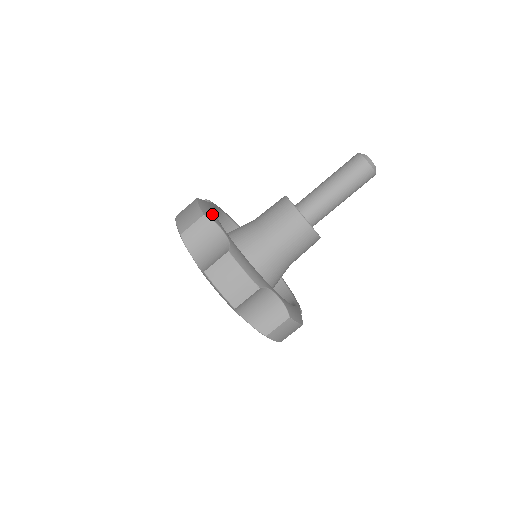
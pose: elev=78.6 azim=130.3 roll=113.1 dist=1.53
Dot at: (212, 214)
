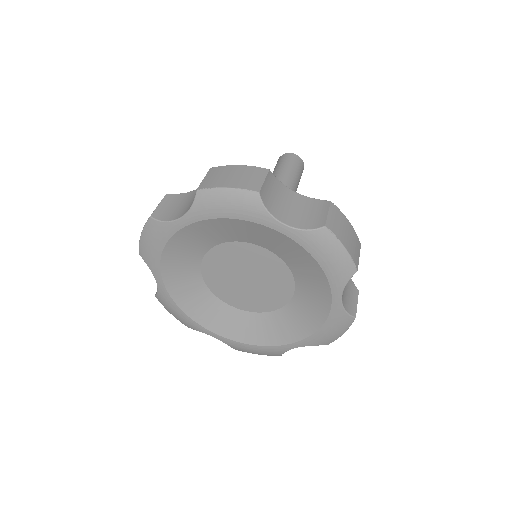
Dot at: occluded
